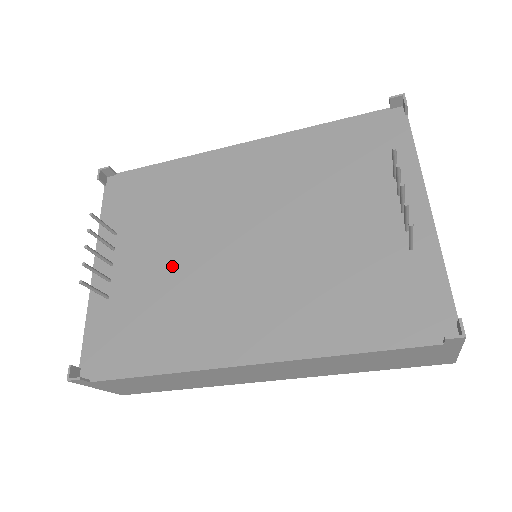
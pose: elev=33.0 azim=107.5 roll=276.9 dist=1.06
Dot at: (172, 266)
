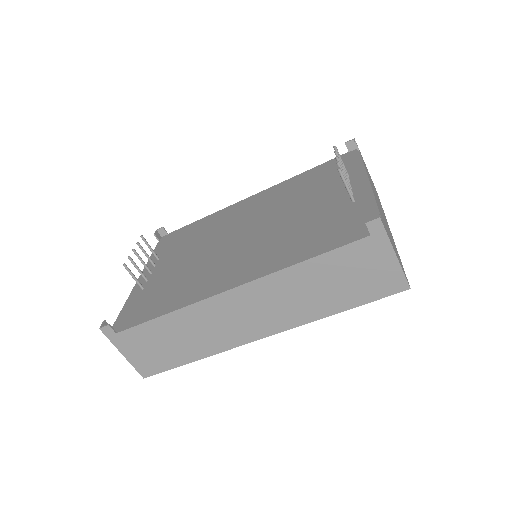
Dot at: (191, 261)
